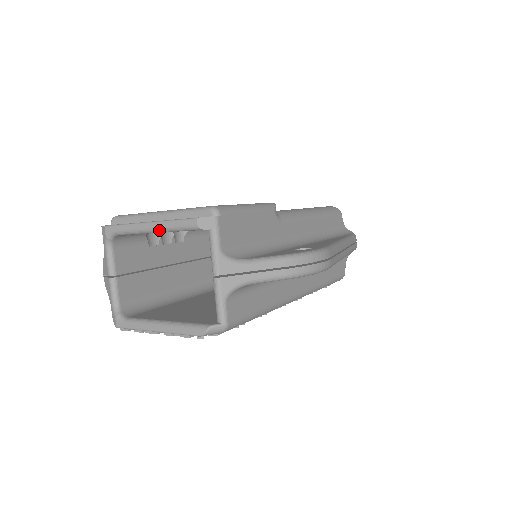
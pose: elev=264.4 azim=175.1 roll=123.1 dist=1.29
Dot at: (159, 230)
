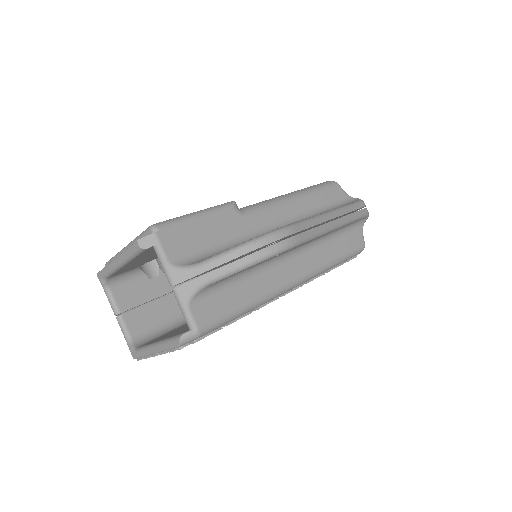
Dot at: (123, 262)
